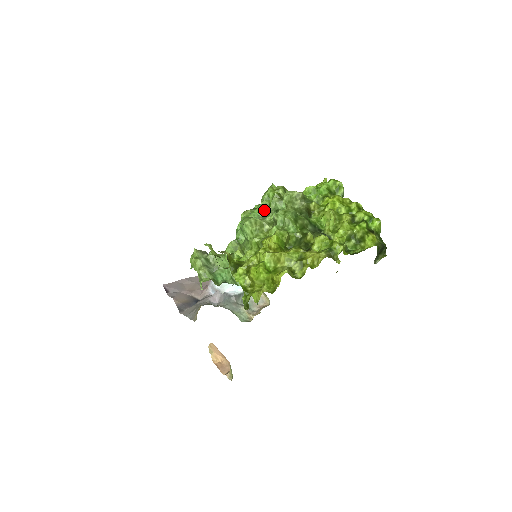
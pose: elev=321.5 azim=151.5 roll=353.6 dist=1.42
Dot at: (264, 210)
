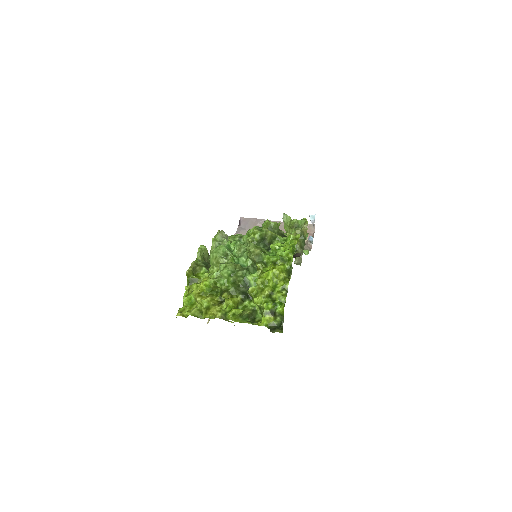
Dot at: (235, 246)
